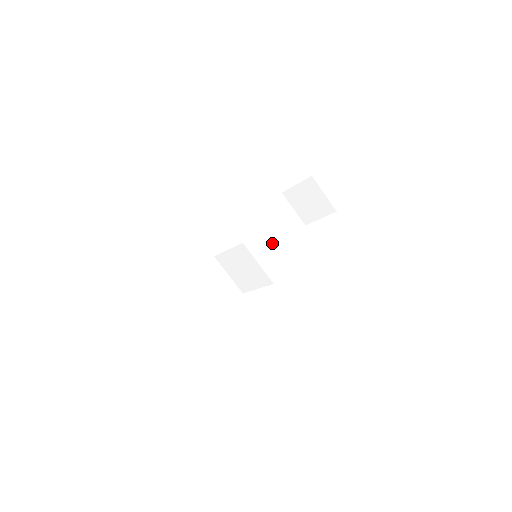
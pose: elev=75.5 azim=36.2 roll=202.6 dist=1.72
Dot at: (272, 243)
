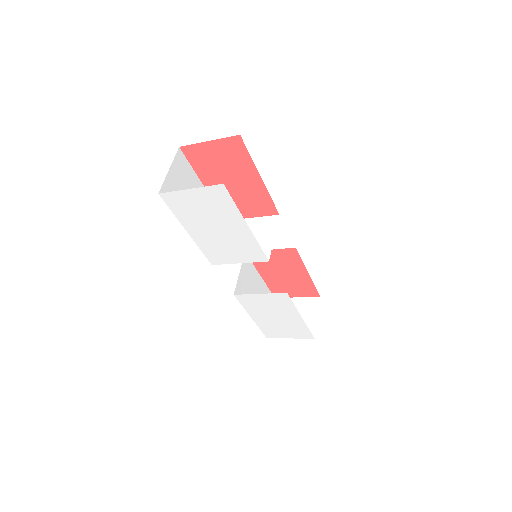
Dot at: occluded
